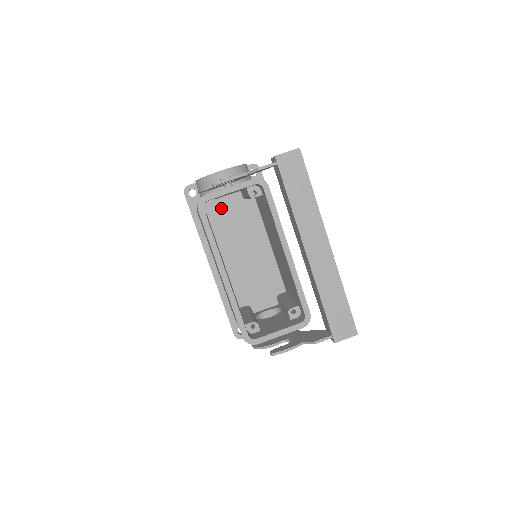
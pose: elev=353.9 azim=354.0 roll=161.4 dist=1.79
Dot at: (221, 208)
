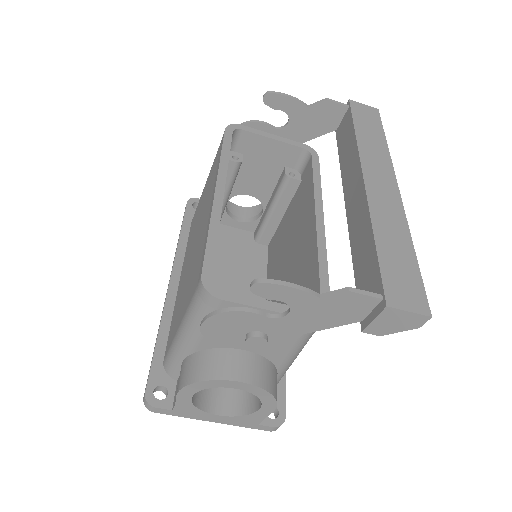
Dot at: (222, 234)
